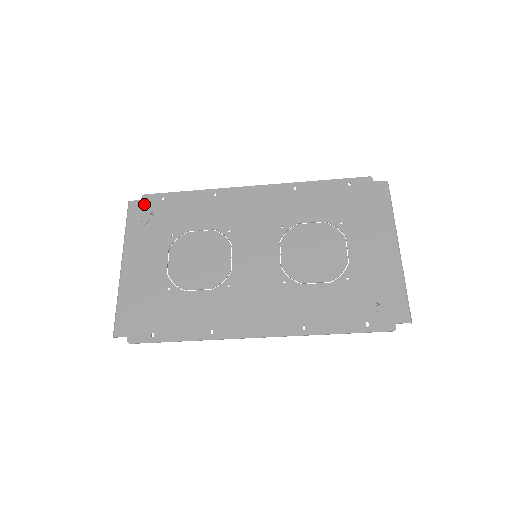
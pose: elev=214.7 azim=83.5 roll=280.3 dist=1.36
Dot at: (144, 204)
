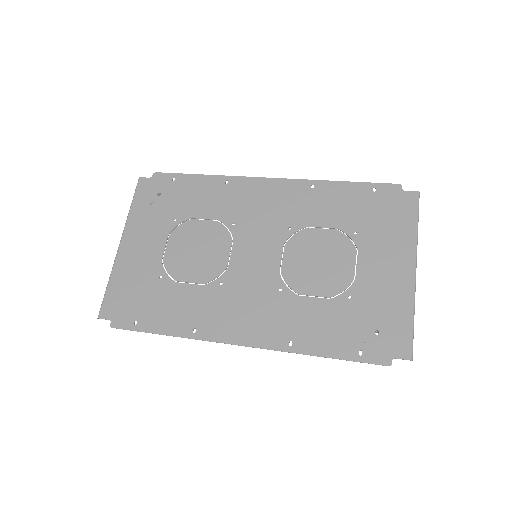
Dot at: (153, 183)
